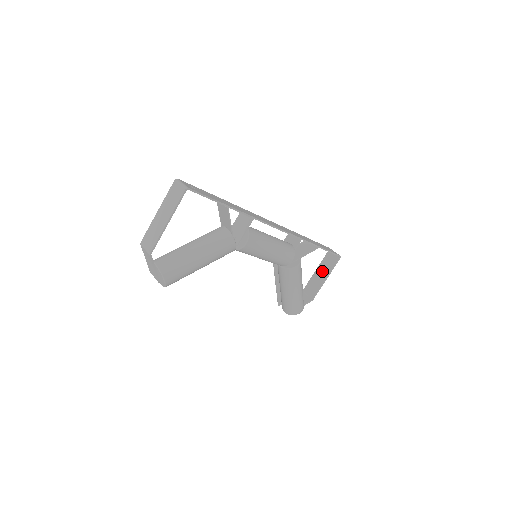
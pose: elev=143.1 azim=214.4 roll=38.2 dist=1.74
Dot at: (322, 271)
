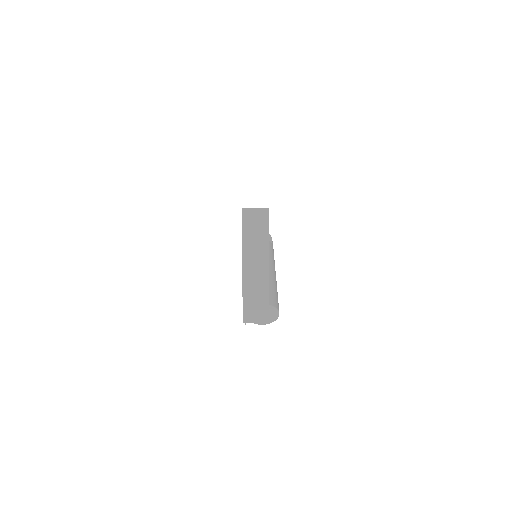
Dot at: occluded
